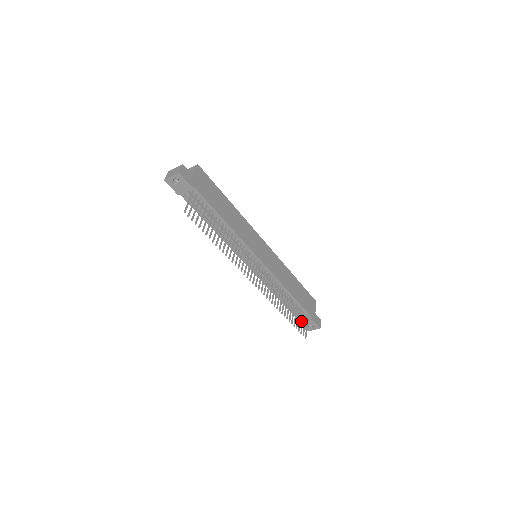
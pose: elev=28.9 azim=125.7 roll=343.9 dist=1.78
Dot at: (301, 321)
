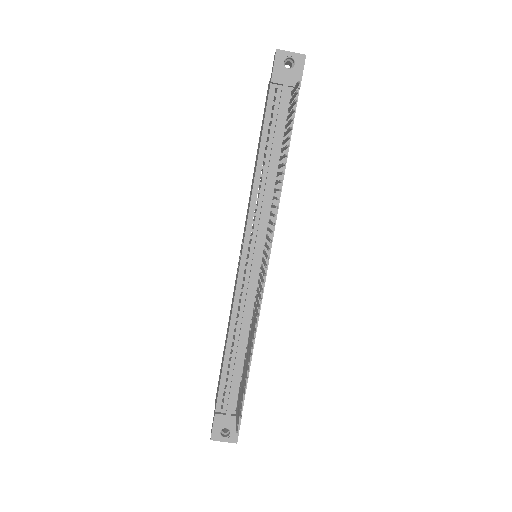
Dot at: (220, 412)
